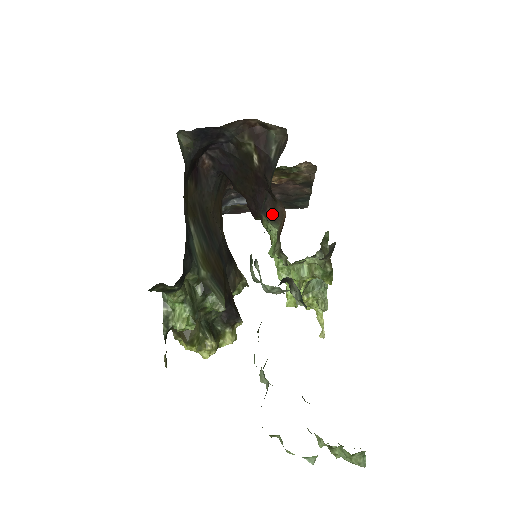
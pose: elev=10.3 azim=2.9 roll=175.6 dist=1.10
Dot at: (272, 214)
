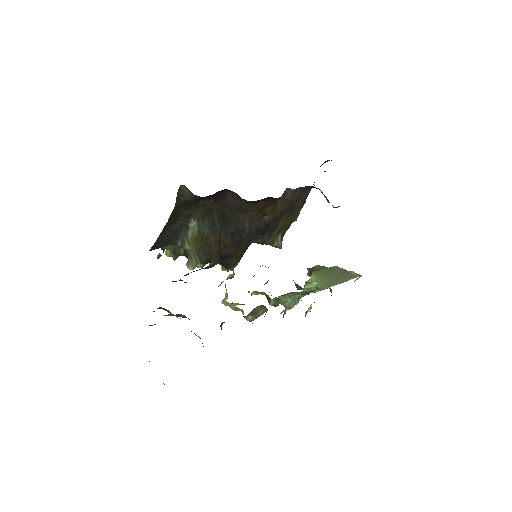
Dot at: occluded
